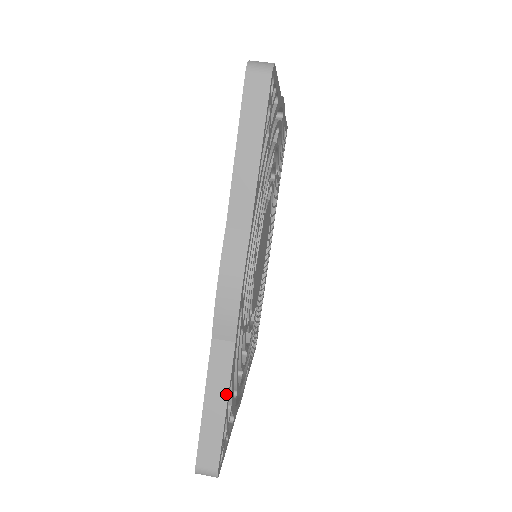
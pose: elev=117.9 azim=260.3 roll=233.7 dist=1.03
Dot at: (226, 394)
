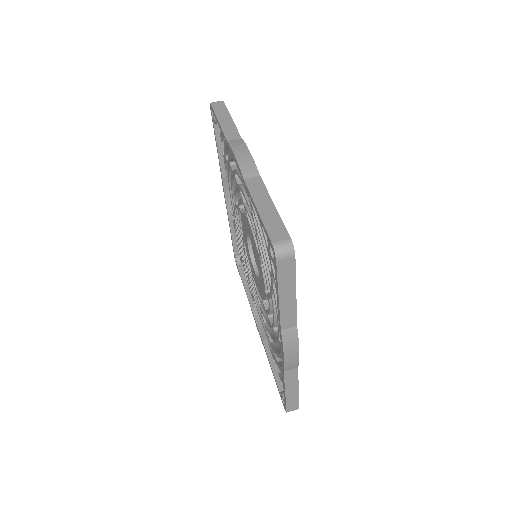
Dot at: (297, 385)
